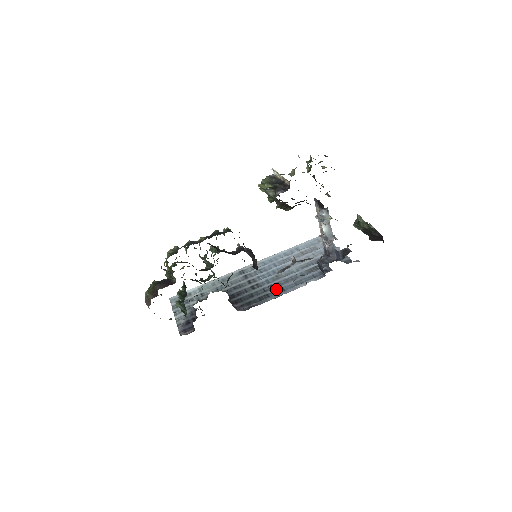
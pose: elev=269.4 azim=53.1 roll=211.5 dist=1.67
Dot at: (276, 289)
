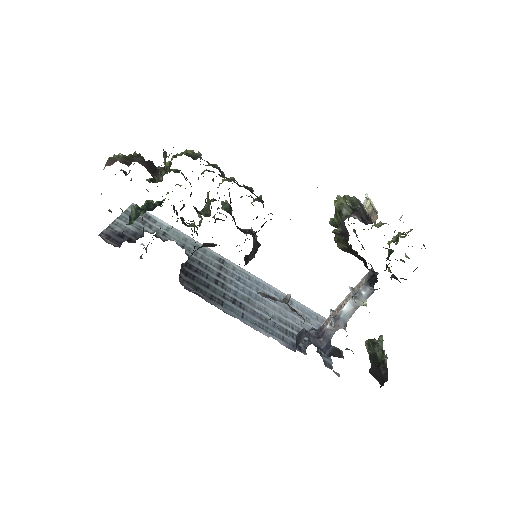
Dot at: (236, 307)
